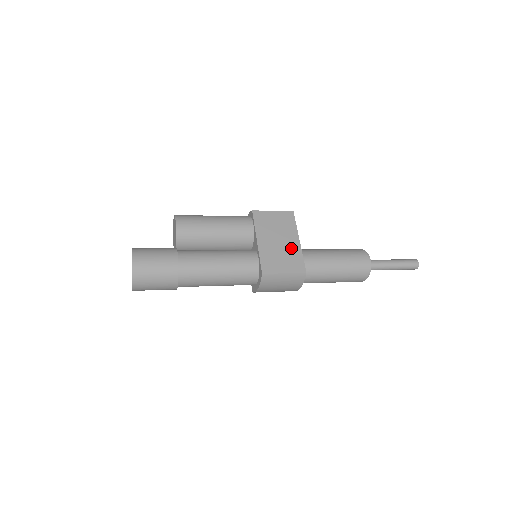
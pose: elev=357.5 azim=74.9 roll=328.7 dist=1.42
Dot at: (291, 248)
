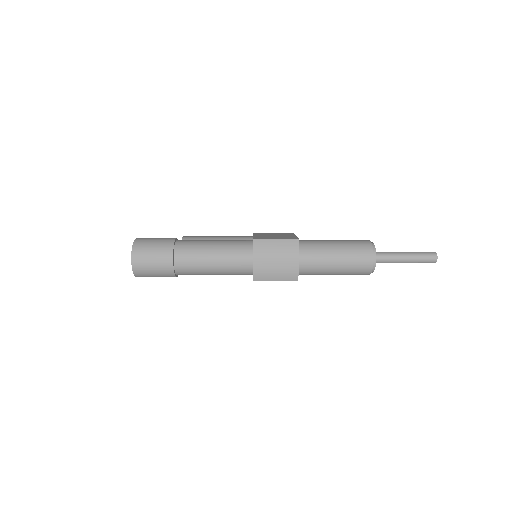
Dot at: (286, 236)
